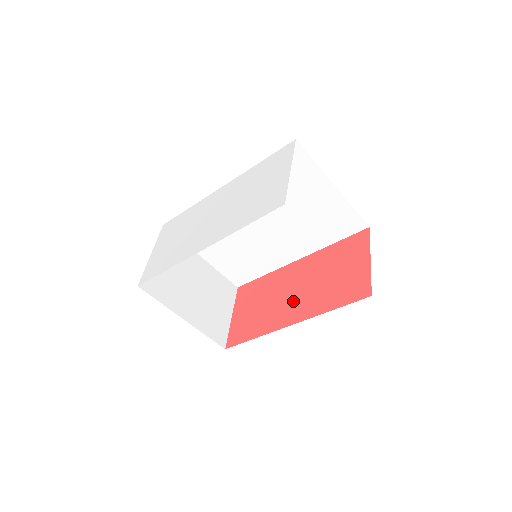
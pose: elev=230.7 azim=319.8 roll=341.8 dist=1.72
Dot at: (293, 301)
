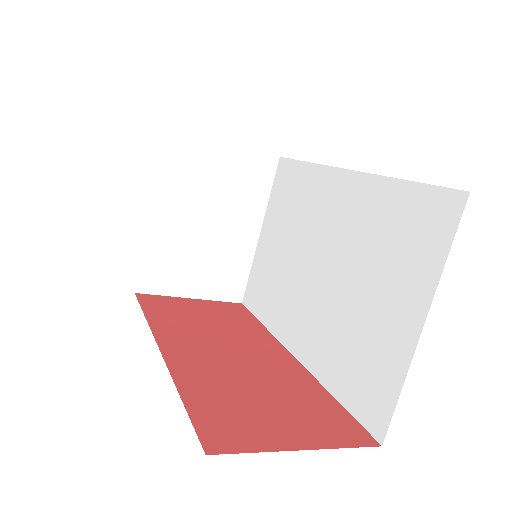
Dot at: (209, 351)
